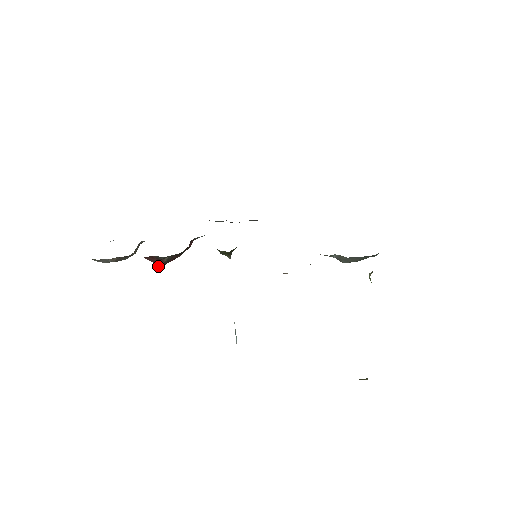
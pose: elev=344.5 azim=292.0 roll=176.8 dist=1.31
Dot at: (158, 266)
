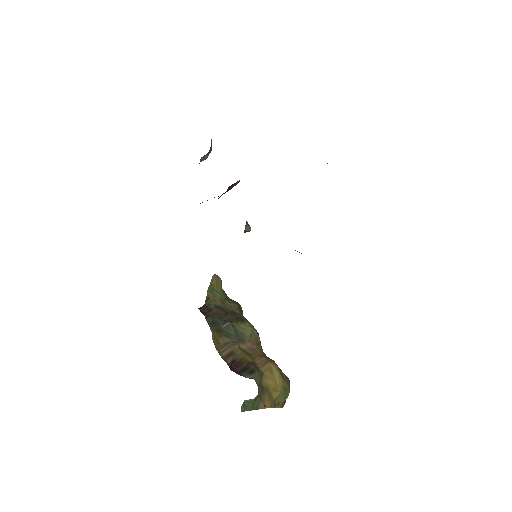
Dot at: occluded
